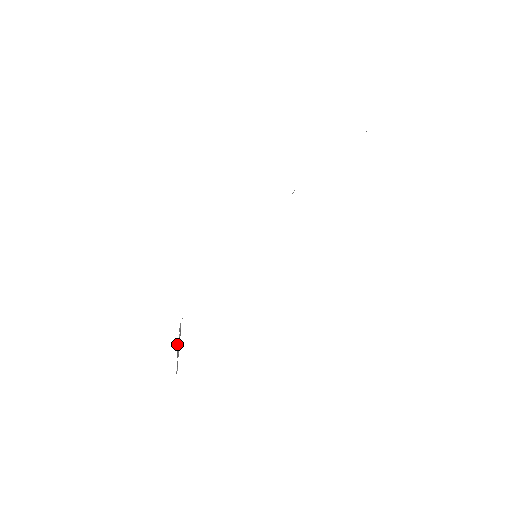
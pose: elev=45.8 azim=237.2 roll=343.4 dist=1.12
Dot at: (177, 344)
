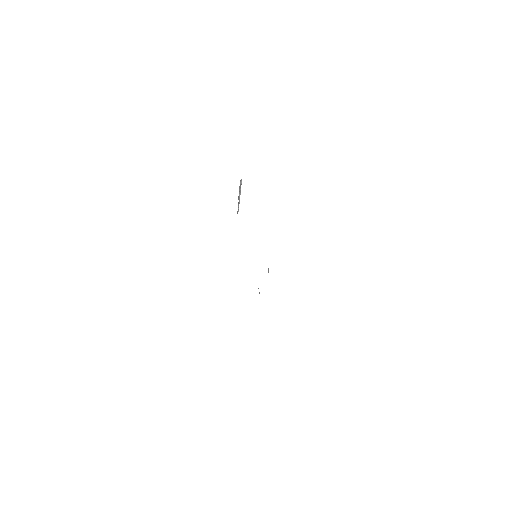
Dot at: occluded
